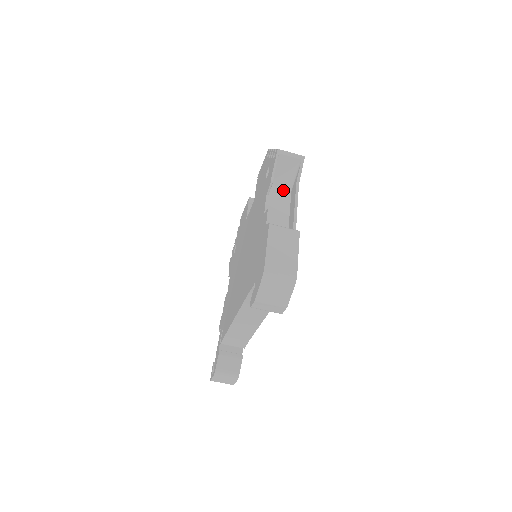
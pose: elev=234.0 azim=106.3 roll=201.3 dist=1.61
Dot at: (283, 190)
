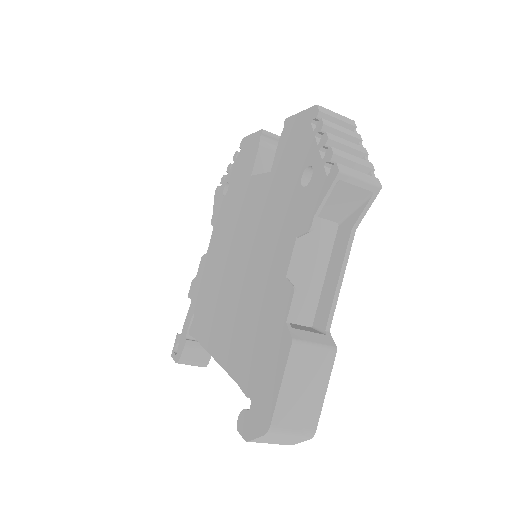
Dot at: (325, 225)
